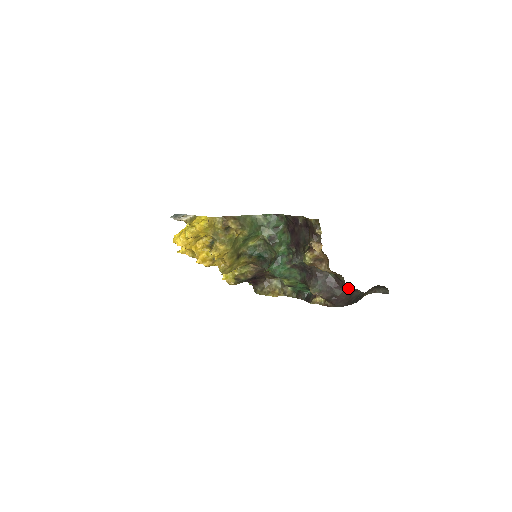
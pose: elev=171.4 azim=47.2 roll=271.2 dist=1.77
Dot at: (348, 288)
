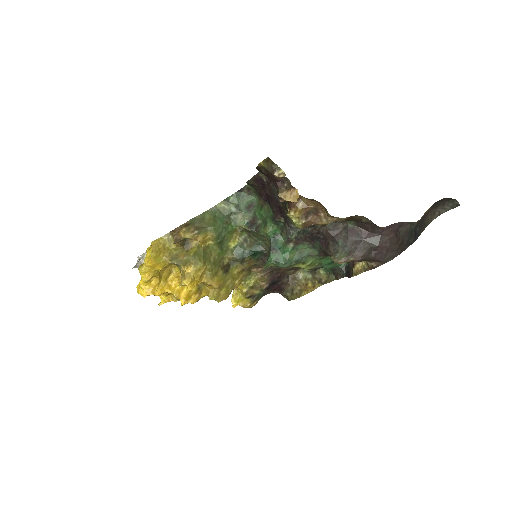
Dot at: (384, 228)
